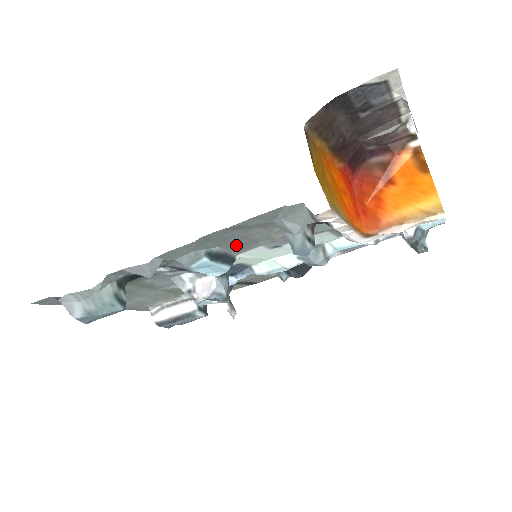
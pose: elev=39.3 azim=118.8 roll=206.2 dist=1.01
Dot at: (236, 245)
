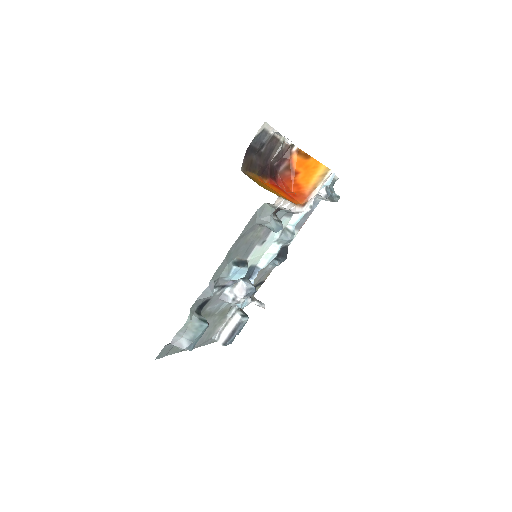
Dot at: (244, 251)
